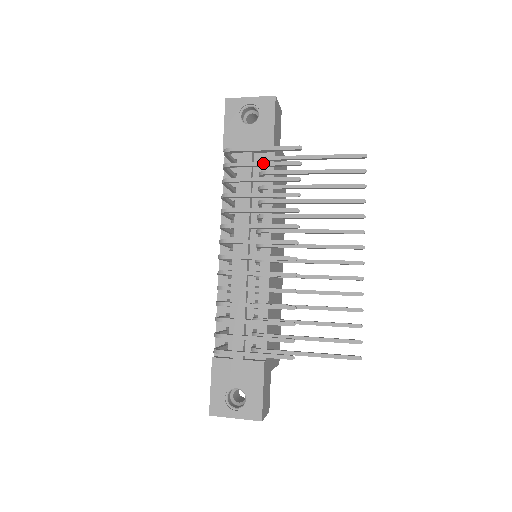
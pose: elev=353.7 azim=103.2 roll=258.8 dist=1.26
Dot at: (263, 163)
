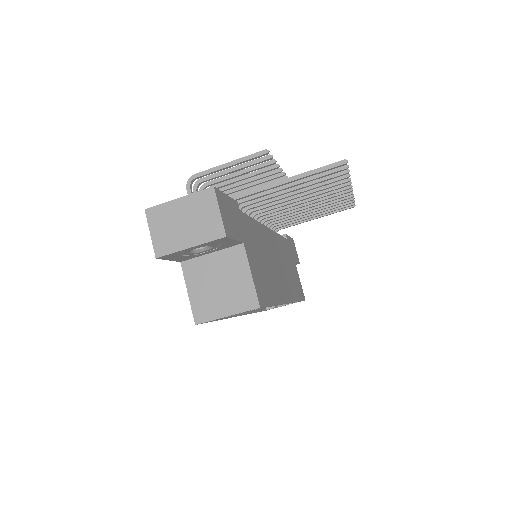
Dot at: occluded
